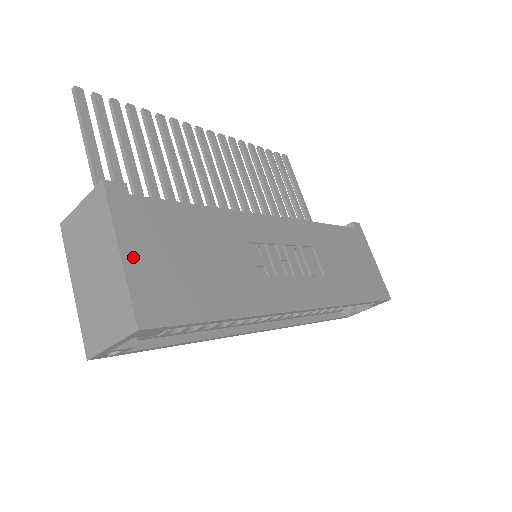
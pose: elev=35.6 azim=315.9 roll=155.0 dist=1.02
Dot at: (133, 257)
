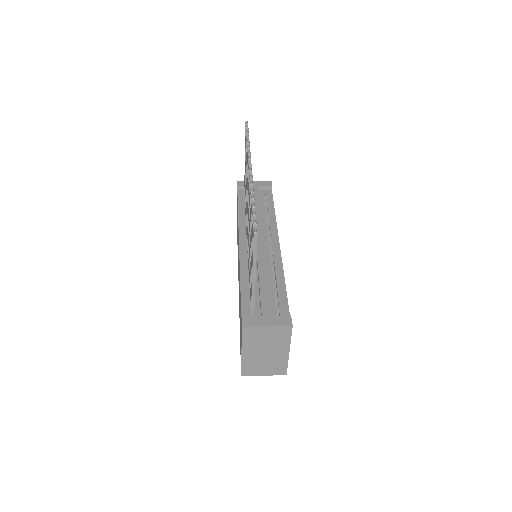
Dot at: occluded
